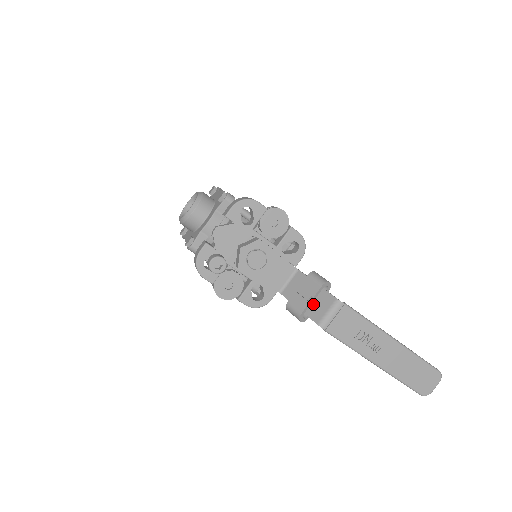
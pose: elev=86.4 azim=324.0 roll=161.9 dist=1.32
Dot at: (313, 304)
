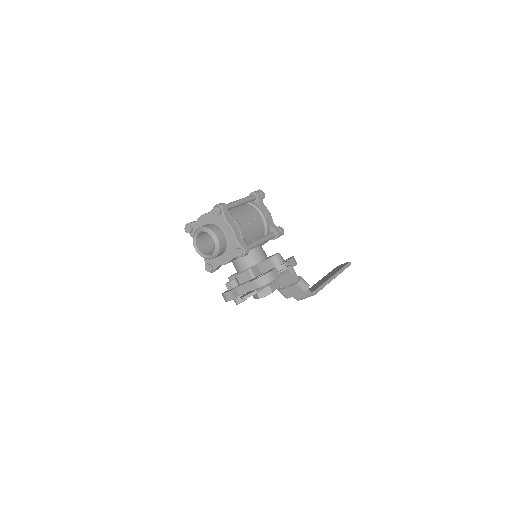
Dot at: occluded
